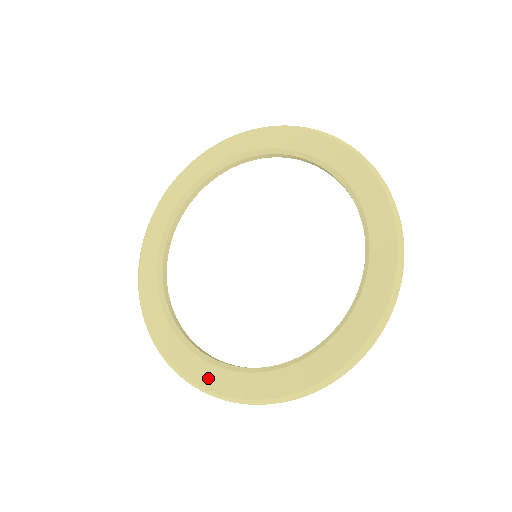
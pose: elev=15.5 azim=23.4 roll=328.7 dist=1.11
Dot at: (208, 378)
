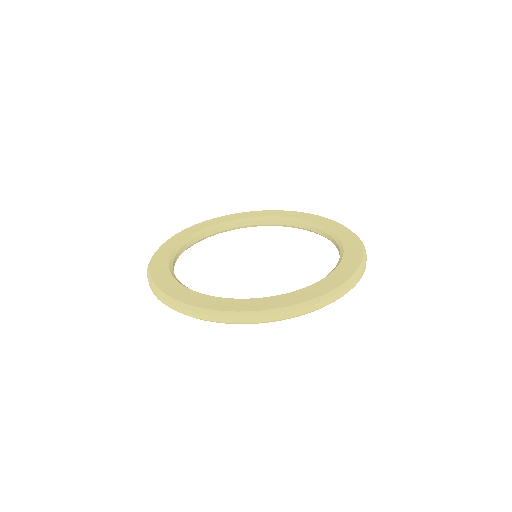
Dot at: (249, 305)
